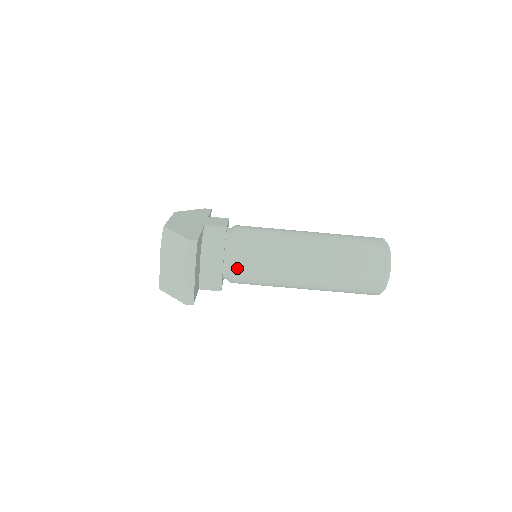
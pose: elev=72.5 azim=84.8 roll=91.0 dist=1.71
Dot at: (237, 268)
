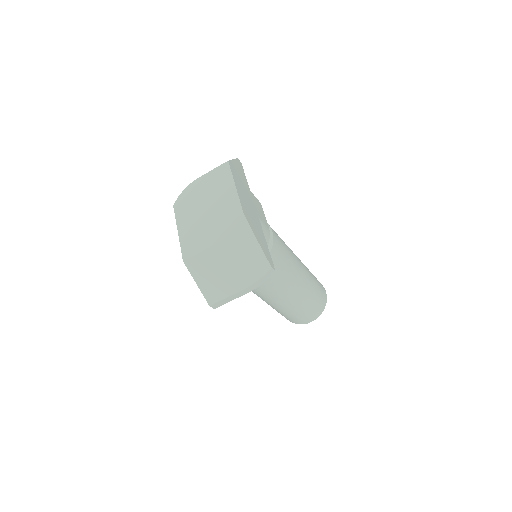
Dot at: occluded
